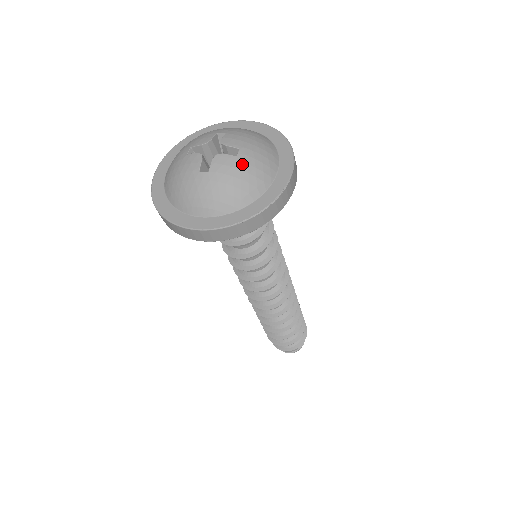
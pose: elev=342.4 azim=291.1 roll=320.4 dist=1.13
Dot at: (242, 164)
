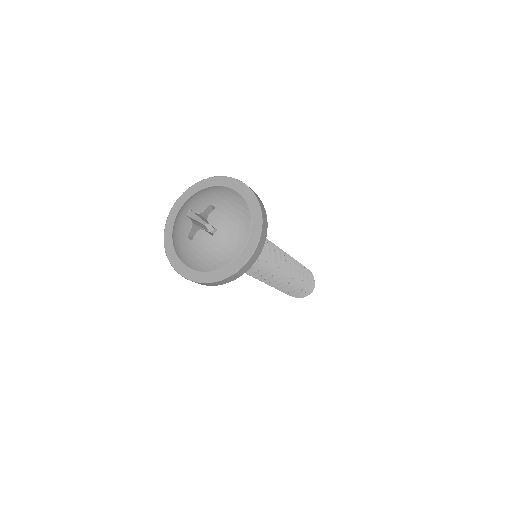
Dot at: (214, 243)
